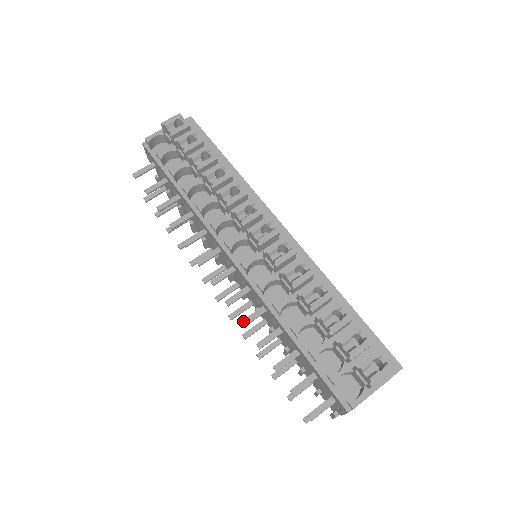
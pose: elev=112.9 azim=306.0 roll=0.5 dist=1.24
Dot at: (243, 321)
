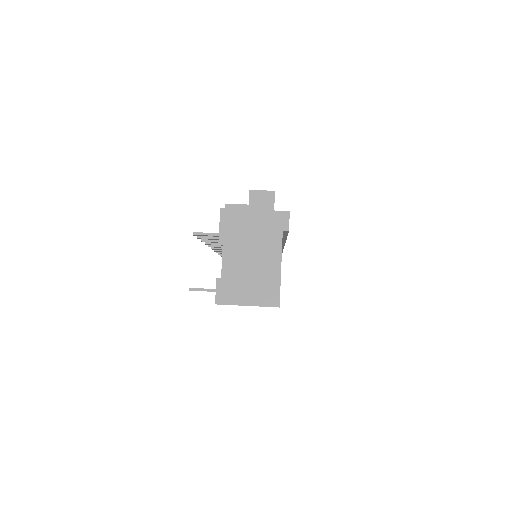
Dot at: (211, 245)
